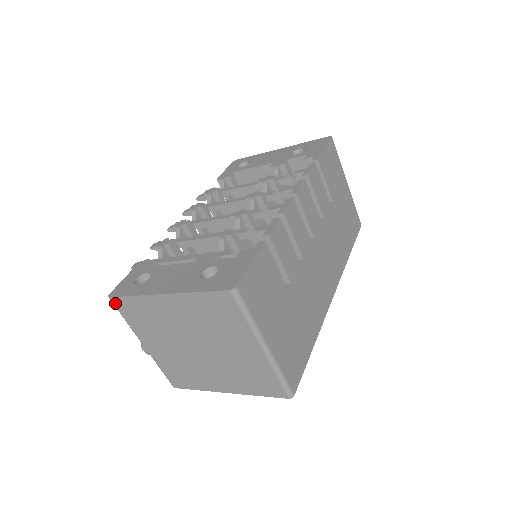
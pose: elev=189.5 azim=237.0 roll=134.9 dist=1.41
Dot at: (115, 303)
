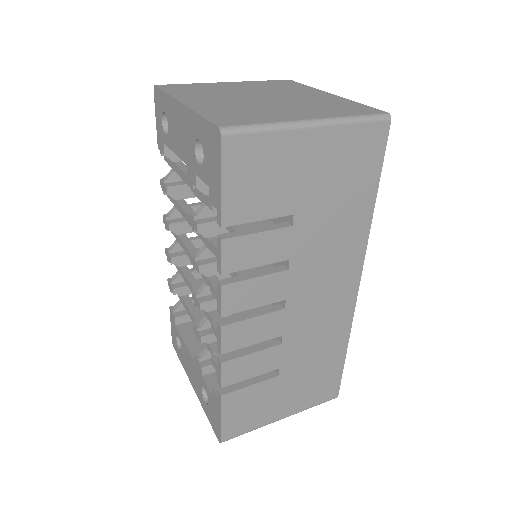
Dot at: occluded
